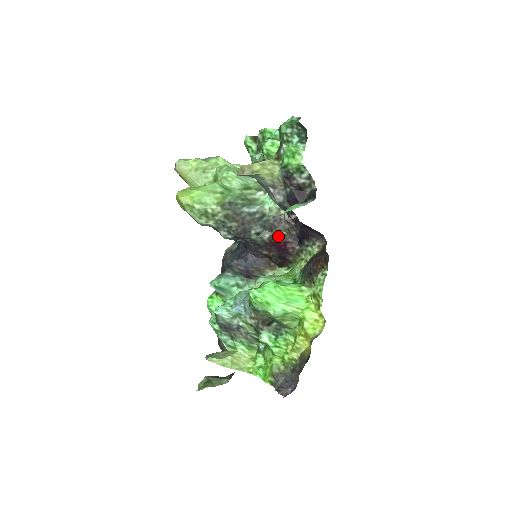
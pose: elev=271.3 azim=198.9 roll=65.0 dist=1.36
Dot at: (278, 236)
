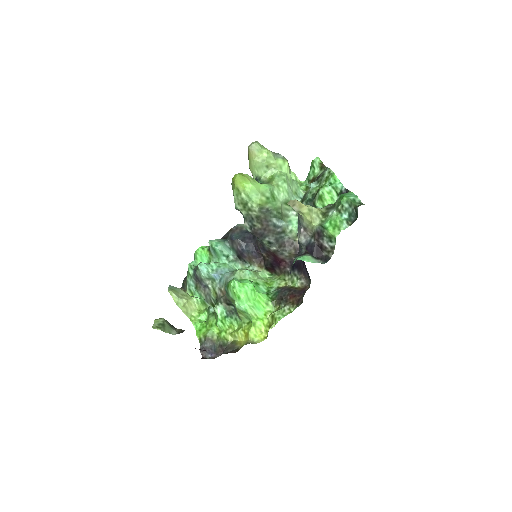
Dot at: (281, 254)
